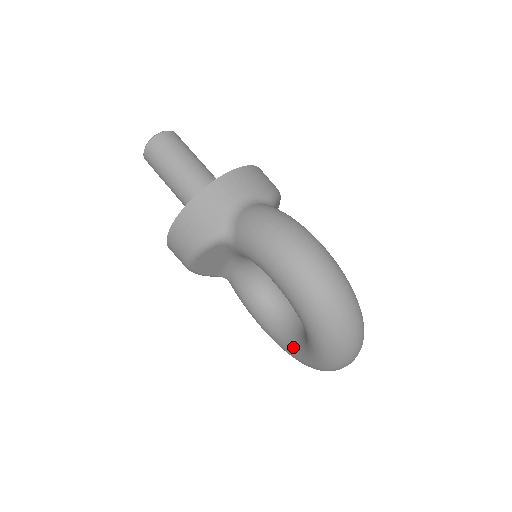
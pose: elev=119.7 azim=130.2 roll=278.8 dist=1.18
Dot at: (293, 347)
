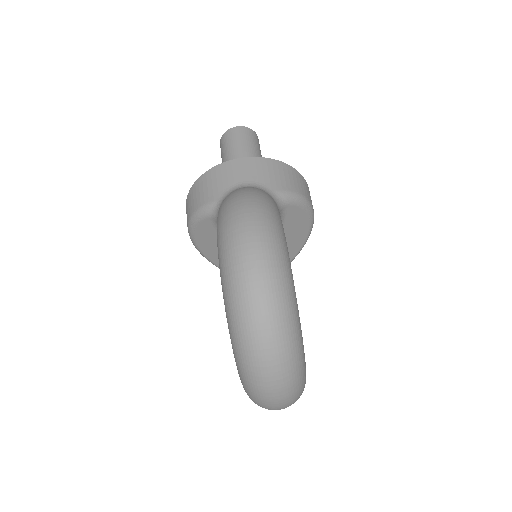
Dot at: occluded
